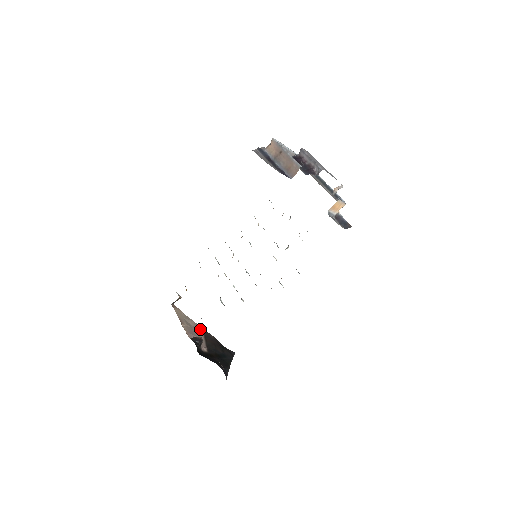
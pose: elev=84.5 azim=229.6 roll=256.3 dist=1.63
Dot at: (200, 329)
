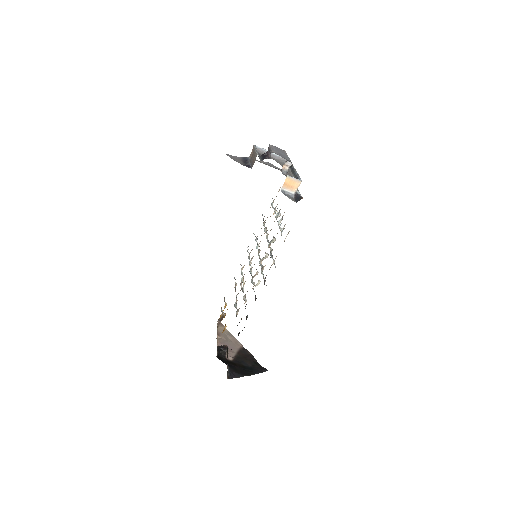
Dot at: (238, 345)
